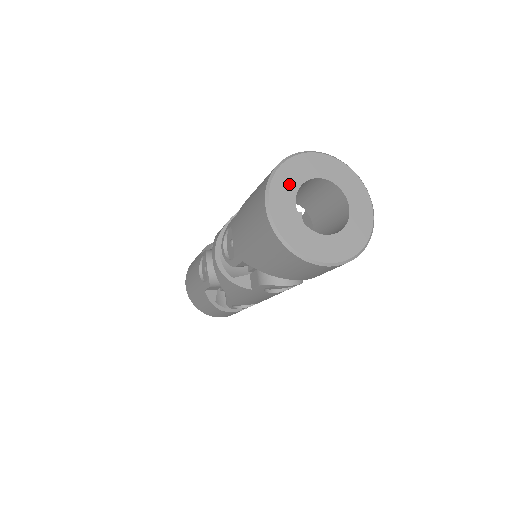
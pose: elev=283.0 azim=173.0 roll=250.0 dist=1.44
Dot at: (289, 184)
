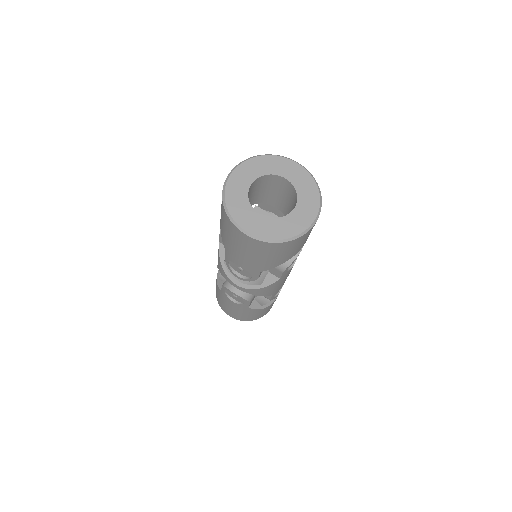
Dot at: (242, 207)
